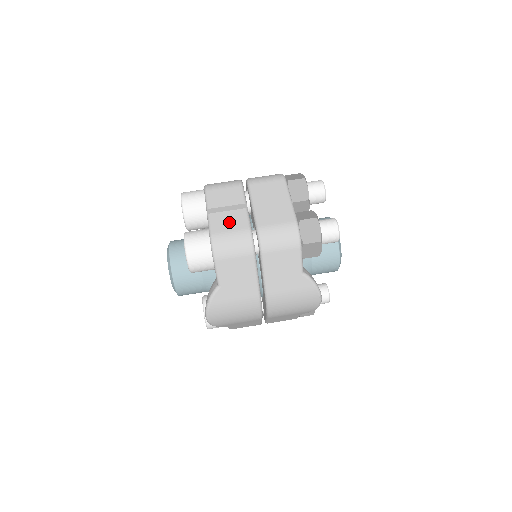
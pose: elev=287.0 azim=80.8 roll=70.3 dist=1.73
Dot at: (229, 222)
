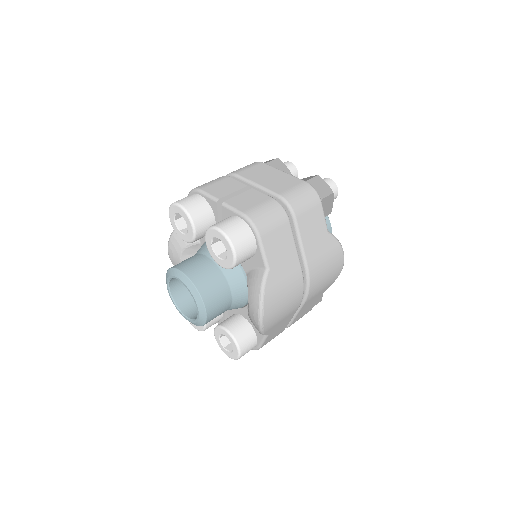
Dot at: (250, 200)
